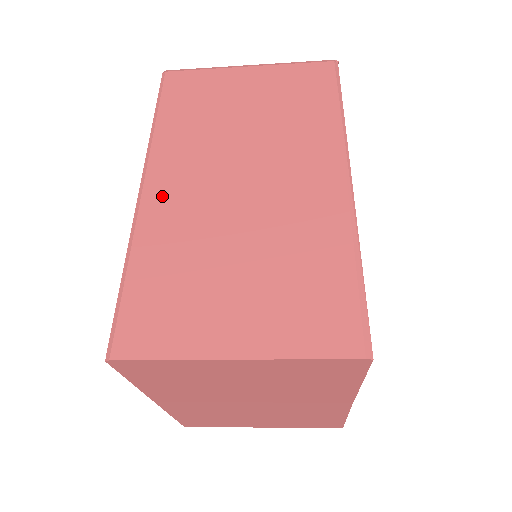
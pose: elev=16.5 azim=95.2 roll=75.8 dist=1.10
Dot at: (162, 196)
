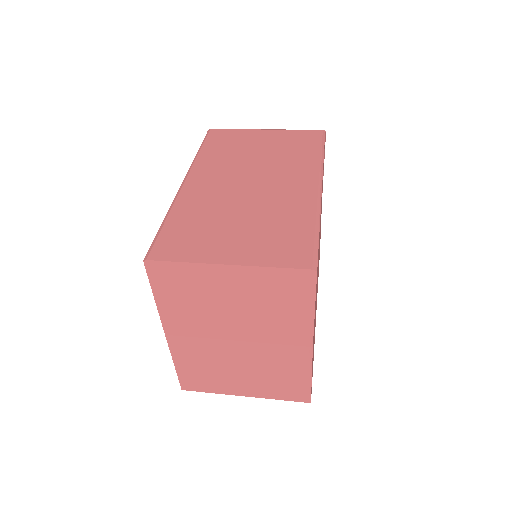
Dot at: (196, 187)
